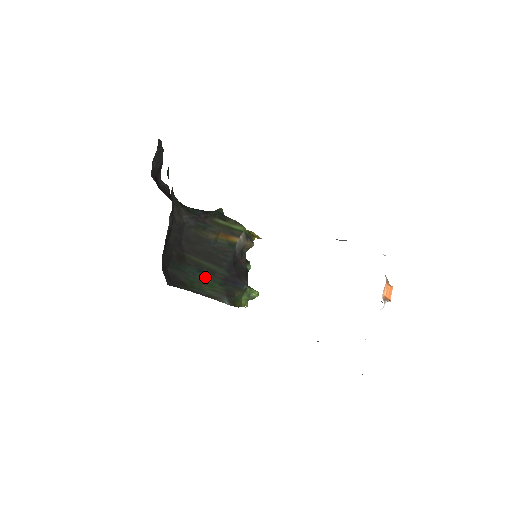
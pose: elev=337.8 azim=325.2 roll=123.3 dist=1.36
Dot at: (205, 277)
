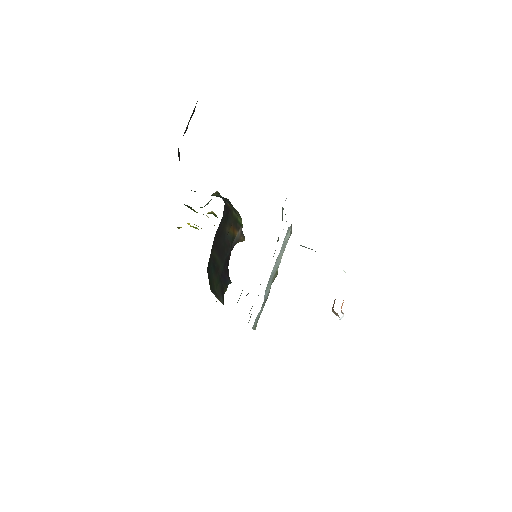
Dot at: (215, 274)
